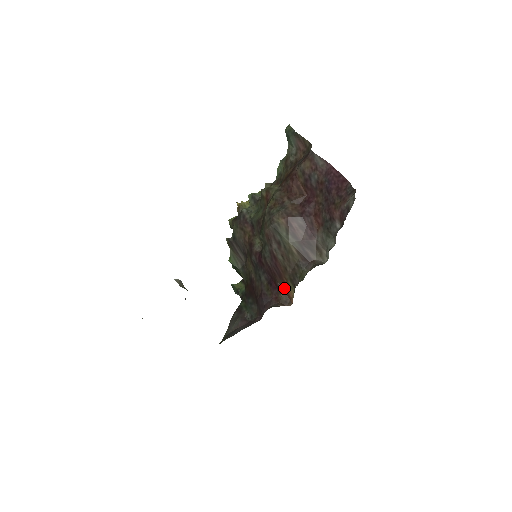
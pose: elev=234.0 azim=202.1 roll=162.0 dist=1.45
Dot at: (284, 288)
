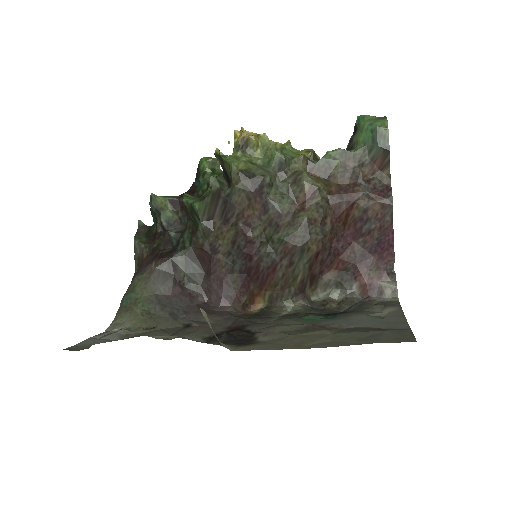
Dot at: (255, 293)
